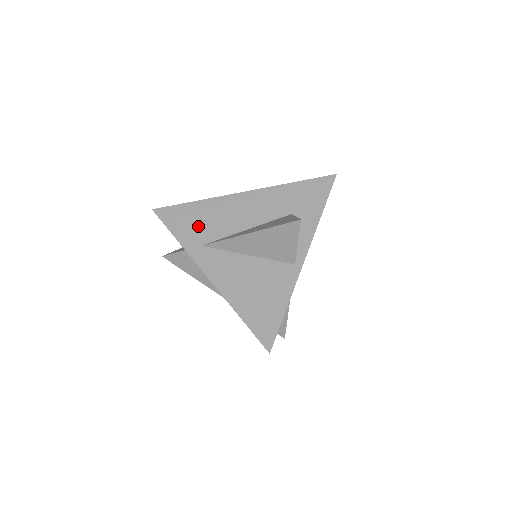
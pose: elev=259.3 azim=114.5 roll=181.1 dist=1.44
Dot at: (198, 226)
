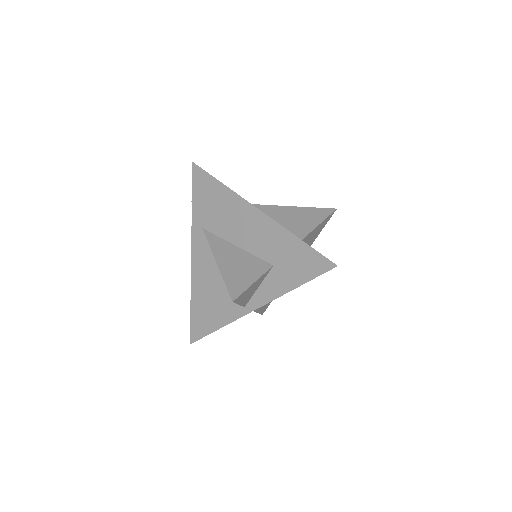
Dot at: (210, 209)
